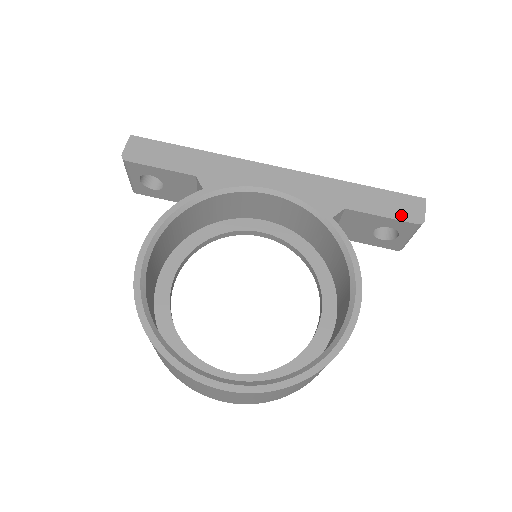
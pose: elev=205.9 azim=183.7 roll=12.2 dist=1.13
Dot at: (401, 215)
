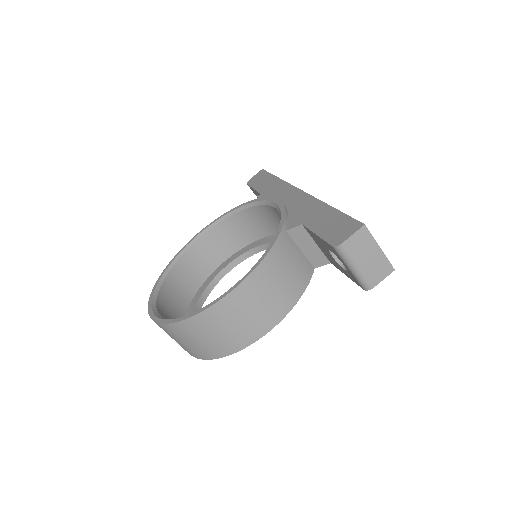
Dot at: (329, 236)
